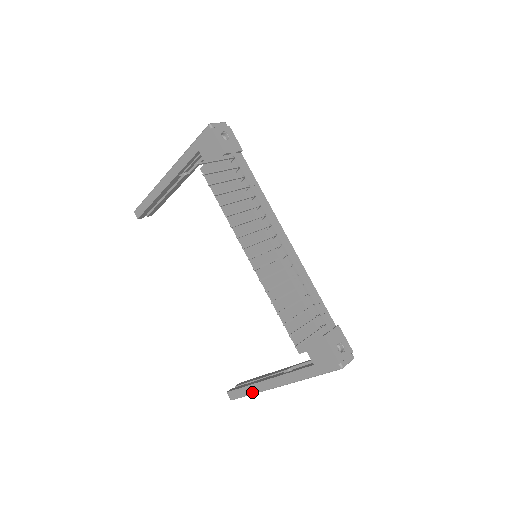
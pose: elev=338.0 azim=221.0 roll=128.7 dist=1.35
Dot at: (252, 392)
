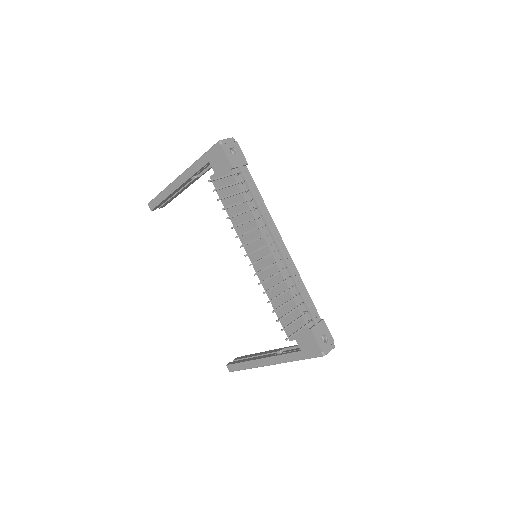
Dot at: (248, 367)
